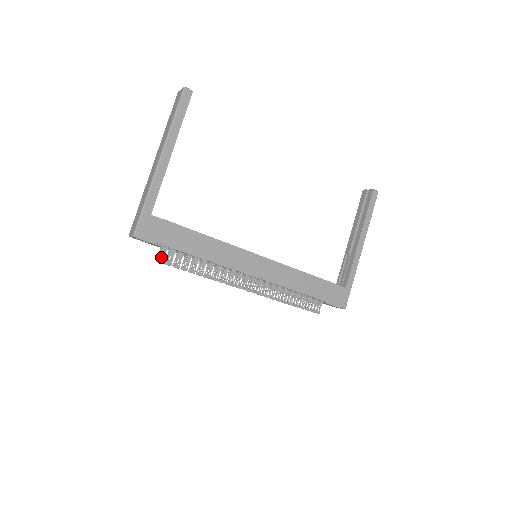
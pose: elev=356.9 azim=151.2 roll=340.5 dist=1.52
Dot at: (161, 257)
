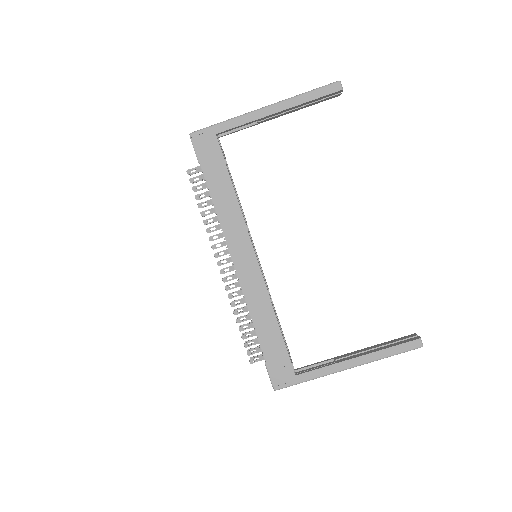
Dot at: (194, 172)
